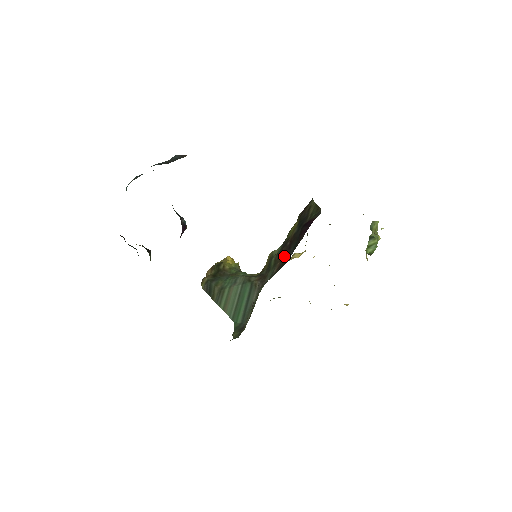
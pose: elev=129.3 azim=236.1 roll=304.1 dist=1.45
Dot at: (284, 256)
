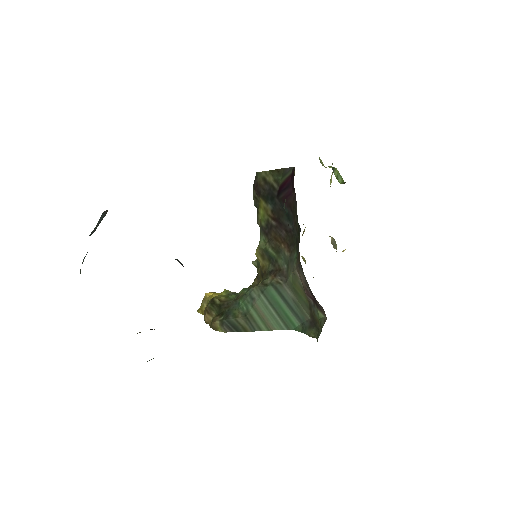
Dot at: (282, 235)
